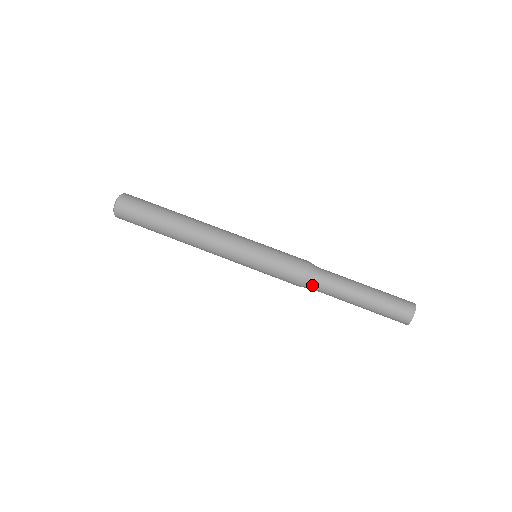
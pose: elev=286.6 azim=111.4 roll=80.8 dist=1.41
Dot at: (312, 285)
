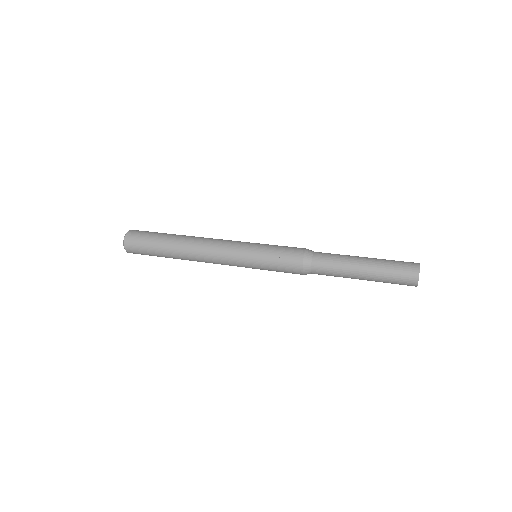
Dot at: (314, 258)
